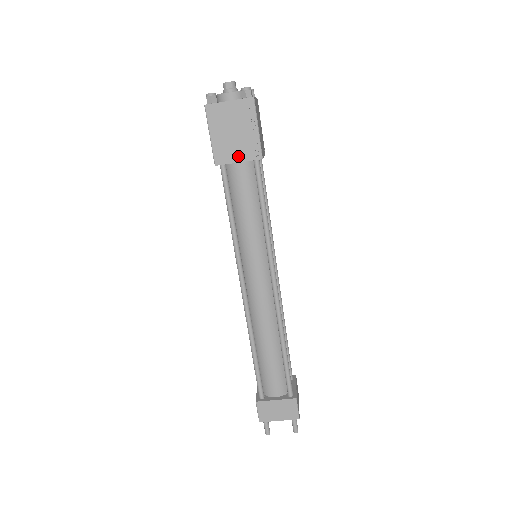
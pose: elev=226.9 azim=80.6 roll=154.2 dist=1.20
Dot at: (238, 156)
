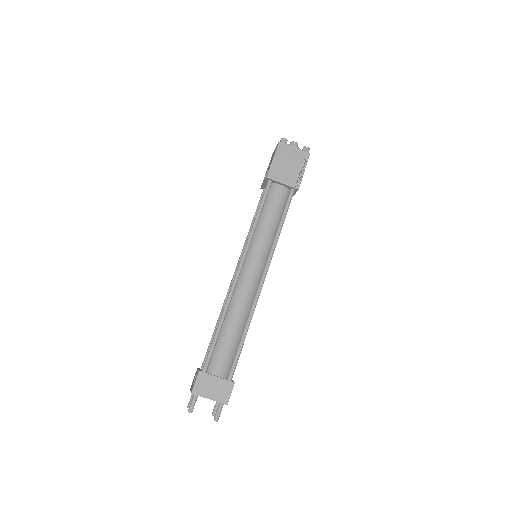
Dot at: (284, 180)
